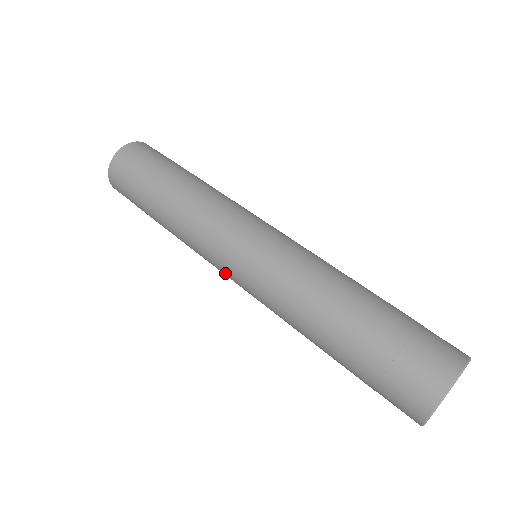
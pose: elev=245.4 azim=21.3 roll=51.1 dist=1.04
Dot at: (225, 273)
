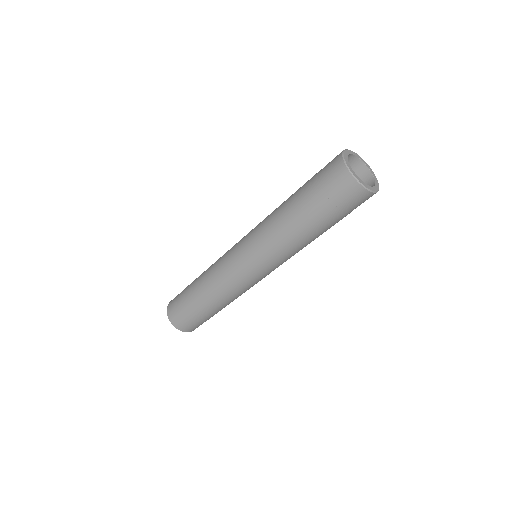
Dot at: (243, 271)
